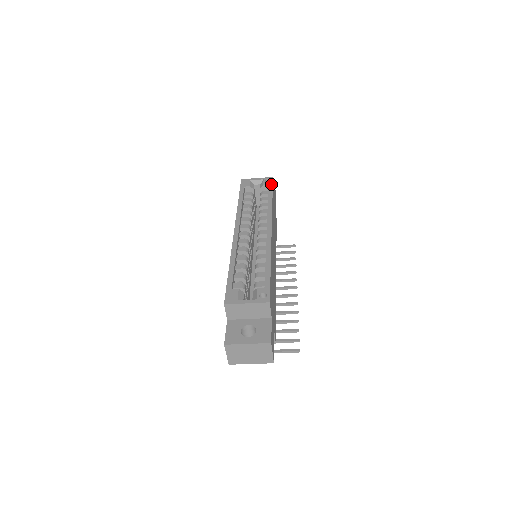
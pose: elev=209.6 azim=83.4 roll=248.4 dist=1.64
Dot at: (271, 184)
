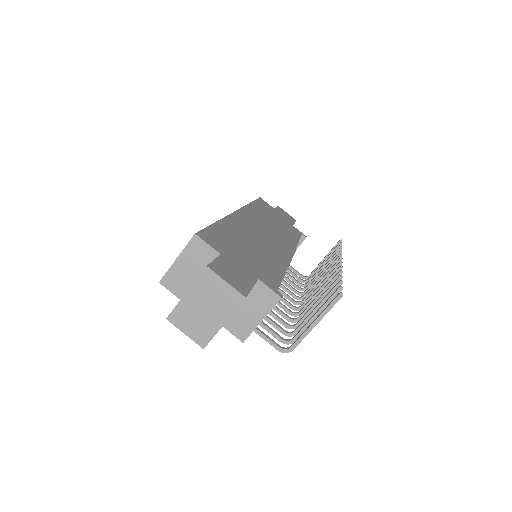
Dot at: occluded
